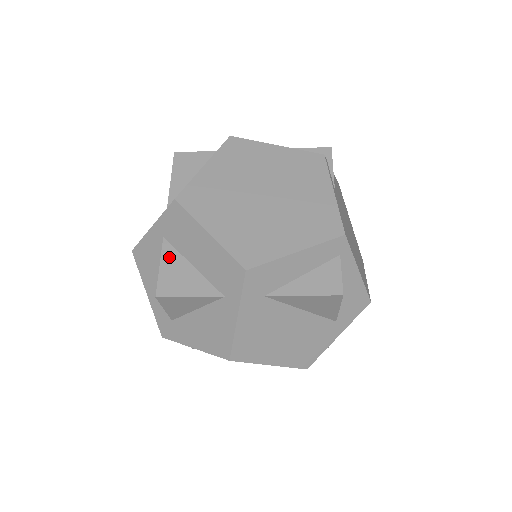
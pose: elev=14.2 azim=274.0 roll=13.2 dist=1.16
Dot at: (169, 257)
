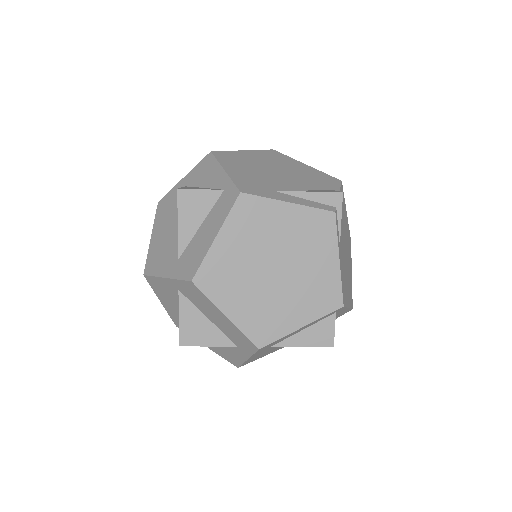
Dot at: (186, 310)
